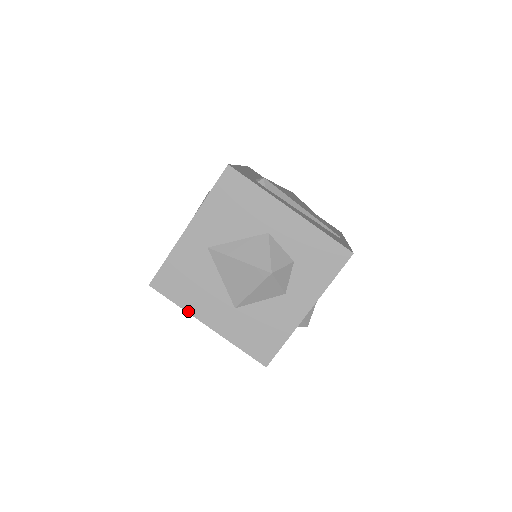
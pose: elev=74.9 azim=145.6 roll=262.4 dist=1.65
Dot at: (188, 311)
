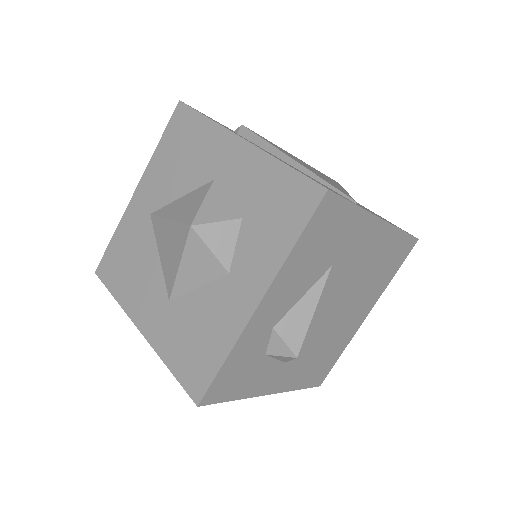
Dot at: (123, 307)
